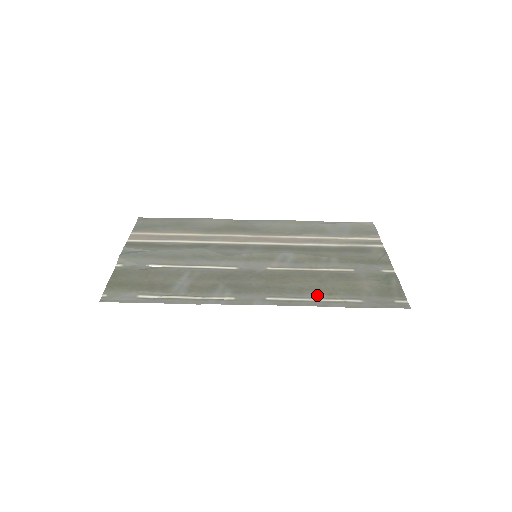
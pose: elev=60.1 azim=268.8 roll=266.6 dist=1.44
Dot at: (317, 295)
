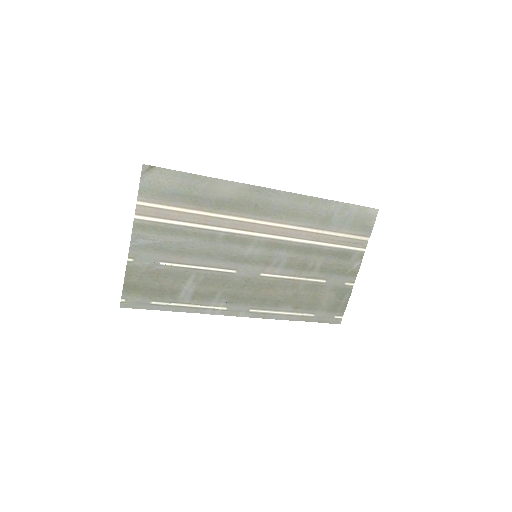
Dot at: (287, 309)
